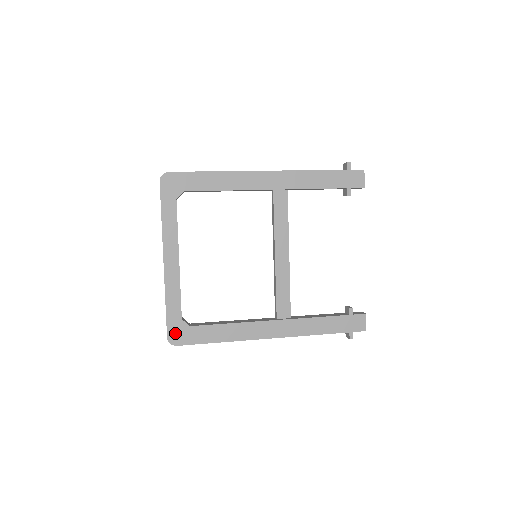
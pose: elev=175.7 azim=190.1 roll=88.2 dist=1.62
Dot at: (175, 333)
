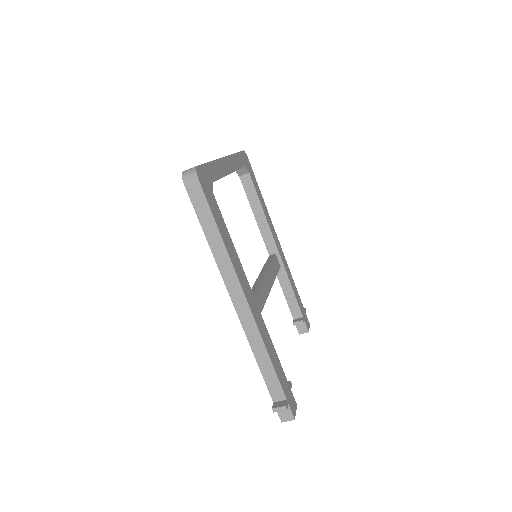
Dot at: (203, 176)
